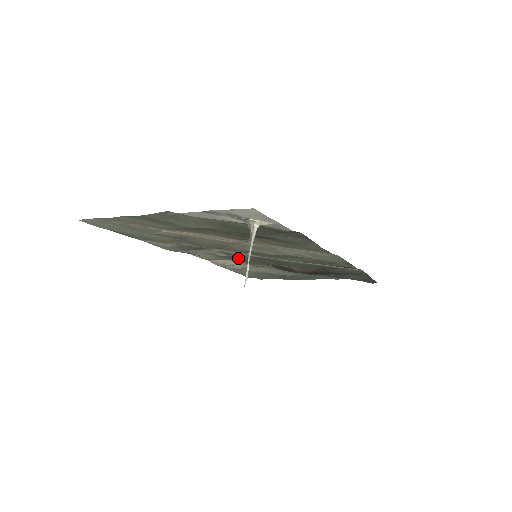
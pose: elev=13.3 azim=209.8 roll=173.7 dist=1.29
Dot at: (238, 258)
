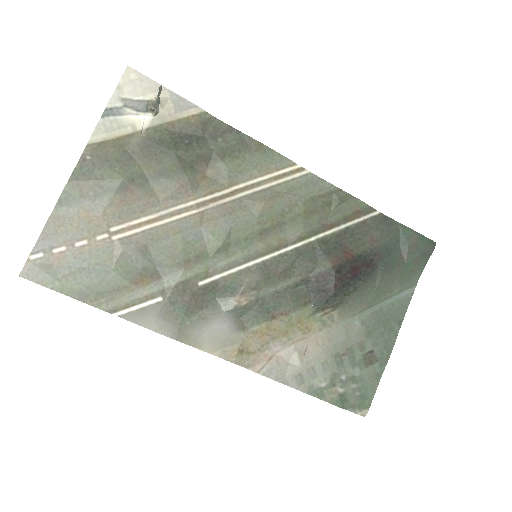
Dot at: (258, 304)
